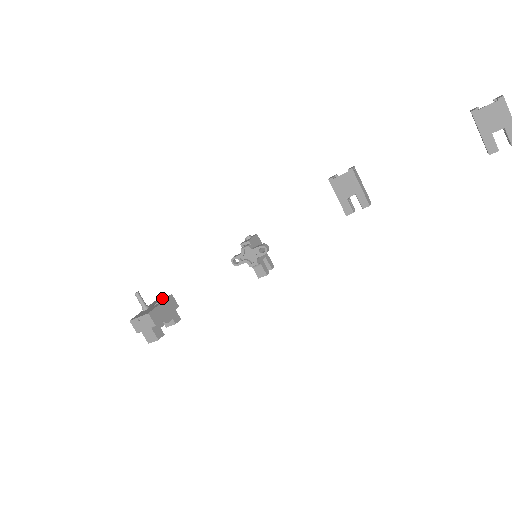
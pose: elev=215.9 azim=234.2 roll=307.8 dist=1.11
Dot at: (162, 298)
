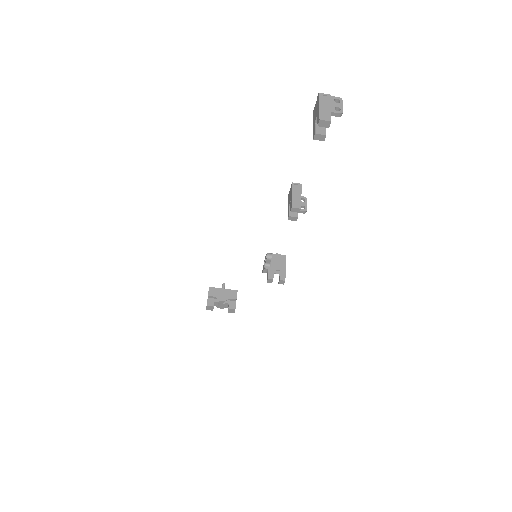
Dot at: occluded
